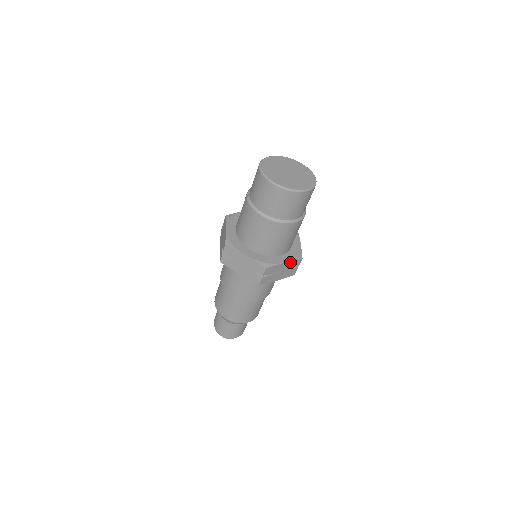
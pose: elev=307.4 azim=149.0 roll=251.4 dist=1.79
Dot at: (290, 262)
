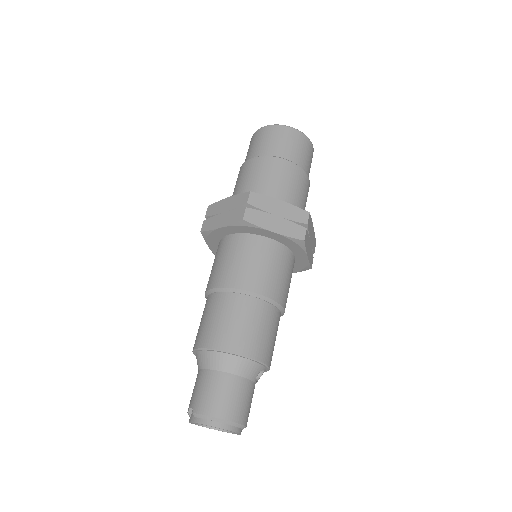
Dot at: (313, 234)
